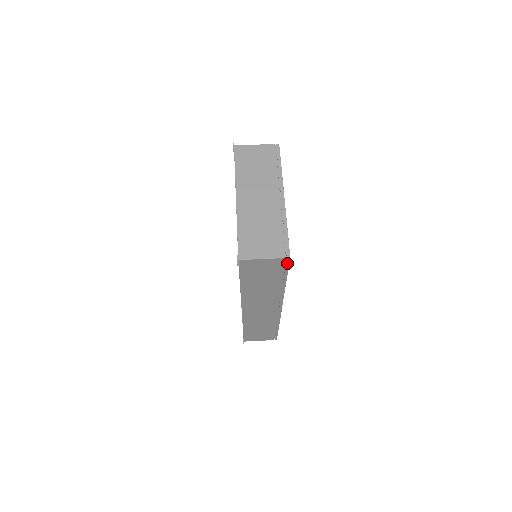
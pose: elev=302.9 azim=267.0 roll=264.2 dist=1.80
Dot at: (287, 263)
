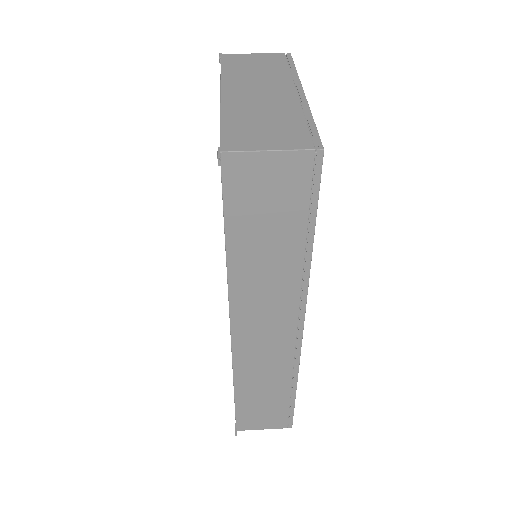
Dot at: (317, 172)
